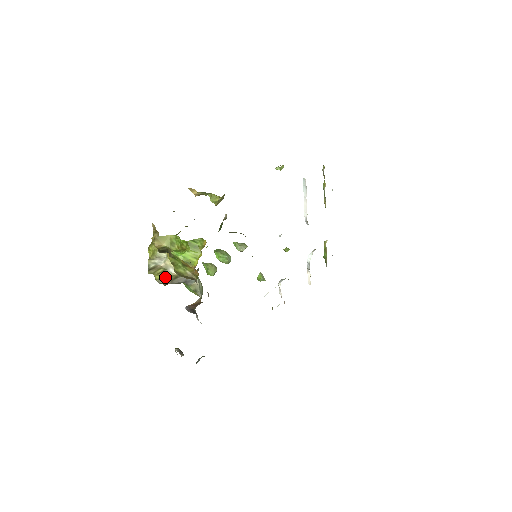
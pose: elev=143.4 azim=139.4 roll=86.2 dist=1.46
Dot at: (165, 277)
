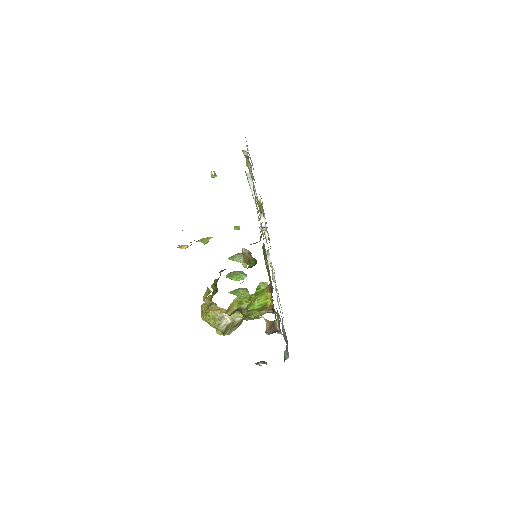
Dot at: (233, 327)
